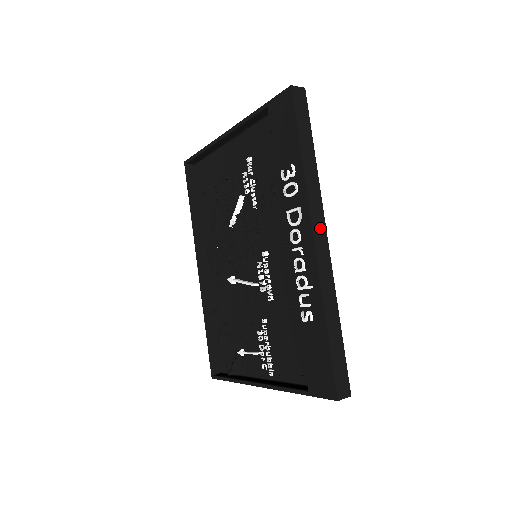
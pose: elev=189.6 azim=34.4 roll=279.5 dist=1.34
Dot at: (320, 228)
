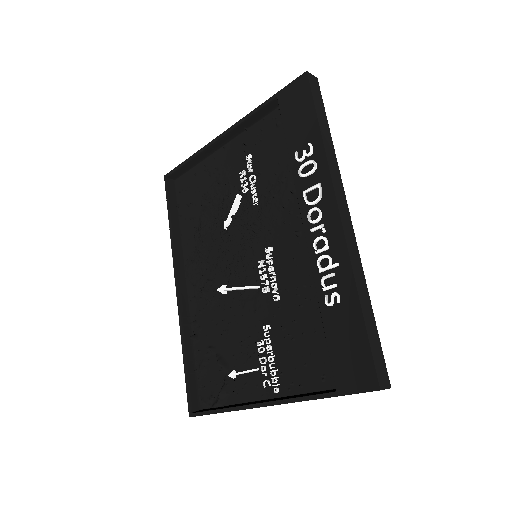
Dot at: (343, 204)
